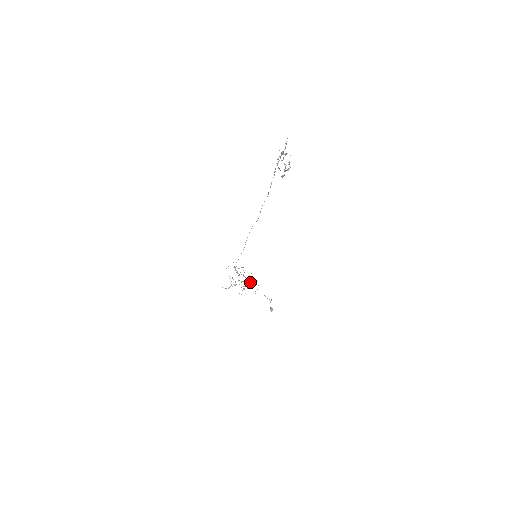
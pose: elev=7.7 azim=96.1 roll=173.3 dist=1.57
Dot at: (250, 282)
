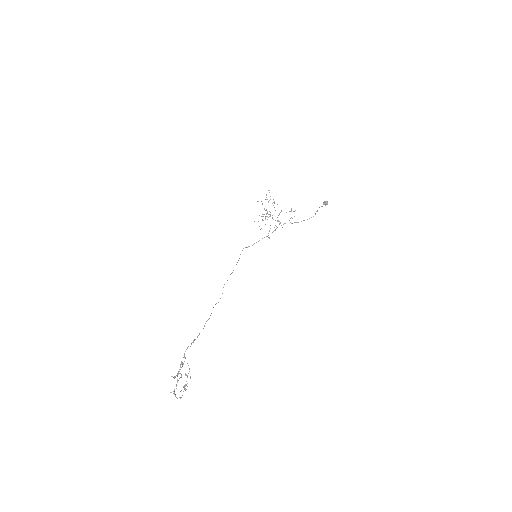
Dot at: (275, 229)
